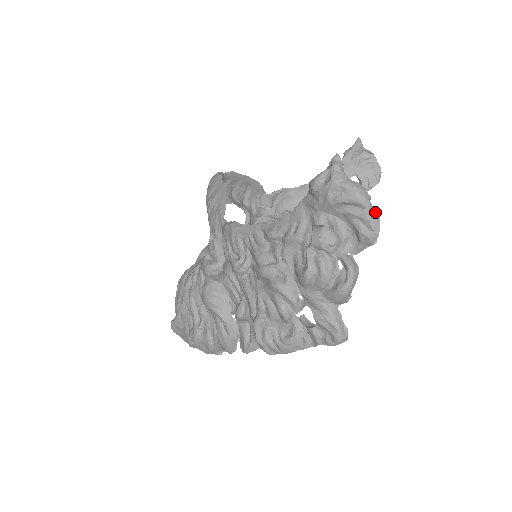
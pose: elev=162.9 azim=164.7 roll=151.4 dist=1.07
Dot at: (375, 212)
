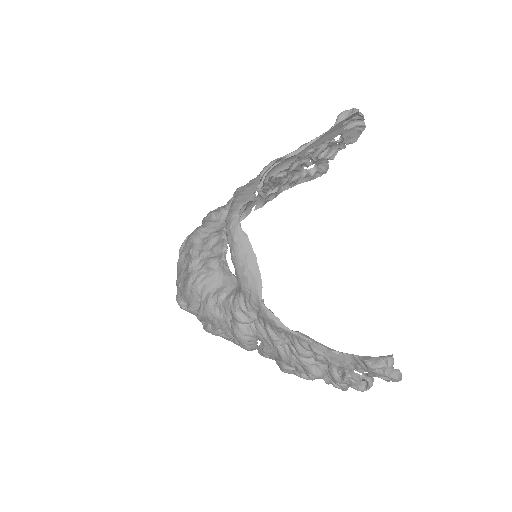
Dot at: occluded
